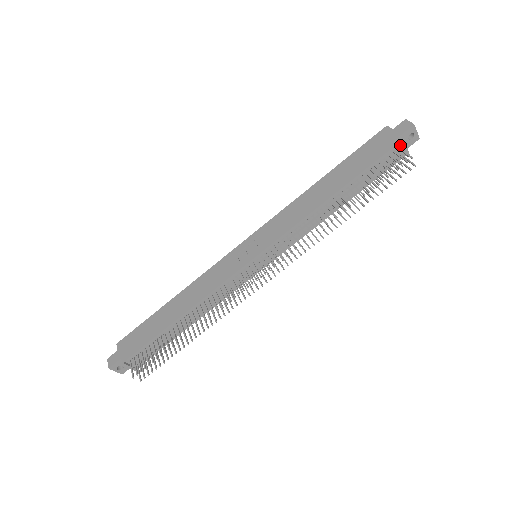
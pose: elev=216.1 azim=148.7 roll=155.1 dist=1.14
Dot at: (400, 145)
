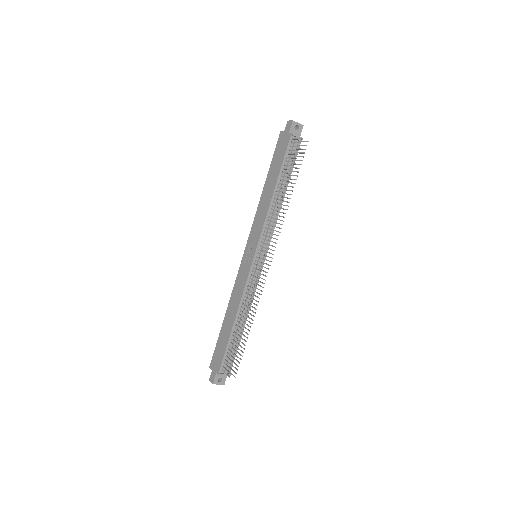
Dot at: (293, 137)
